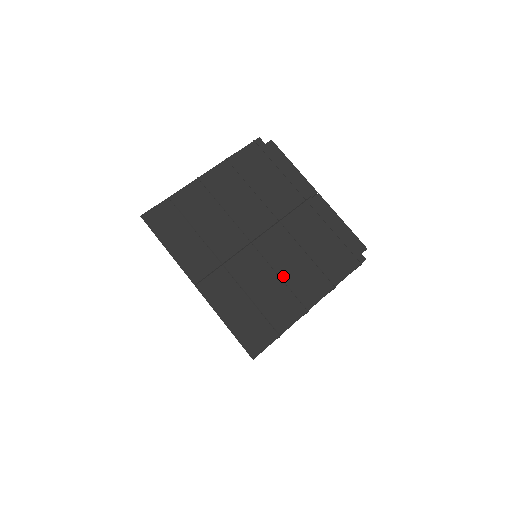
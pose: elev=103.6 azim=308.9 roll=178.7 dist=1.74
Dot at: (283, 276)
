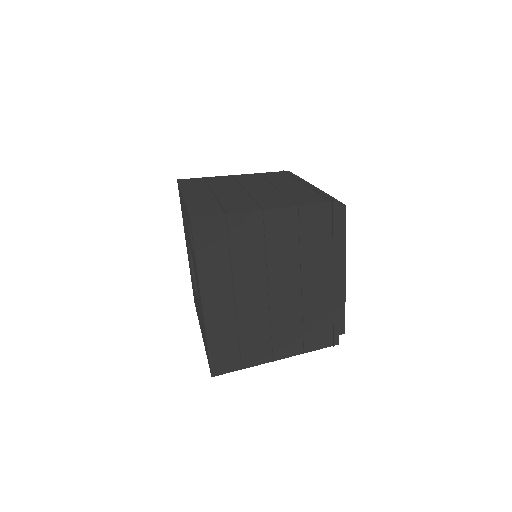
Dot at: (256, 199)
